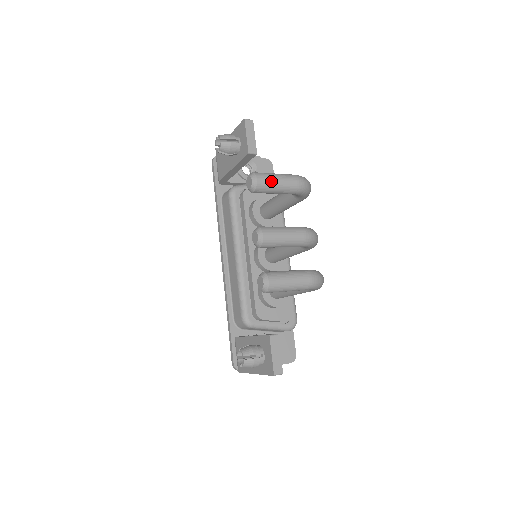
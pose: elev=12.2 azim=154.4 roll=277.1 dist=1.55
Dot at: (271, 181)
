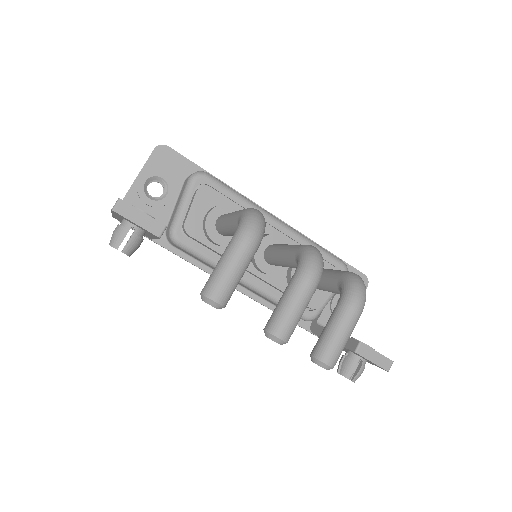
Dot at: (228, 283)
